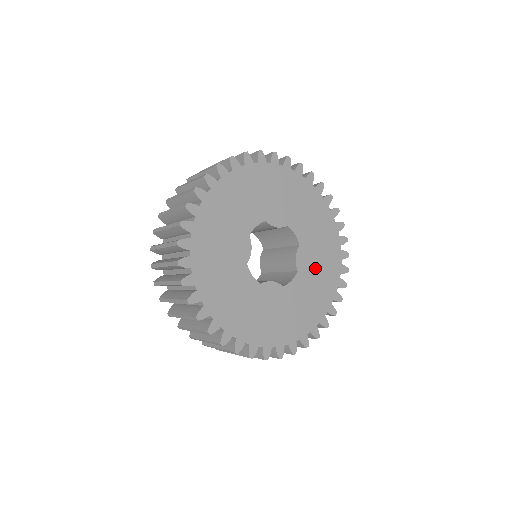
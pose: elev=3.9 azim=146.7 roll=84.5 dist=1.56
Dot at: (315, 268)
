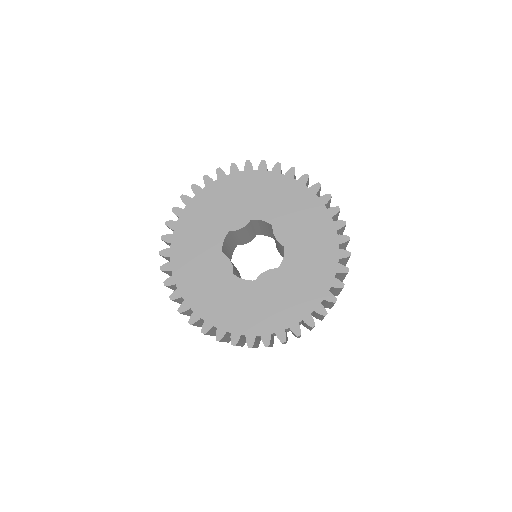
Dot at: (301, 232)
